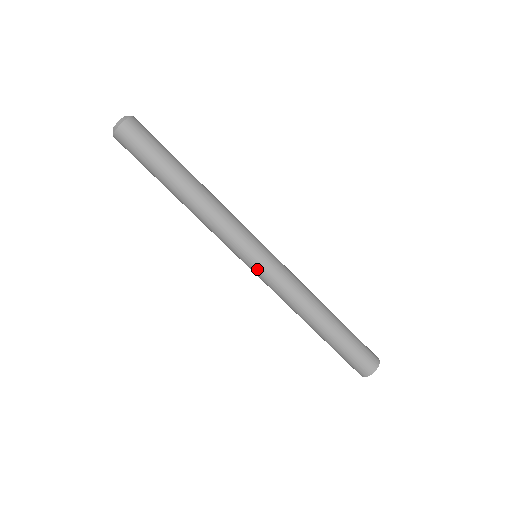
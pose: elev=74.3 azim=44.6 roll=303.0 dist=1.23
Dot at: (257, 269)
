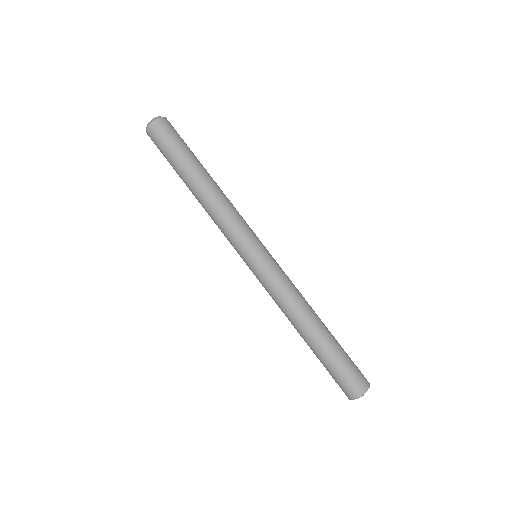
Dot at: (251, 269)
